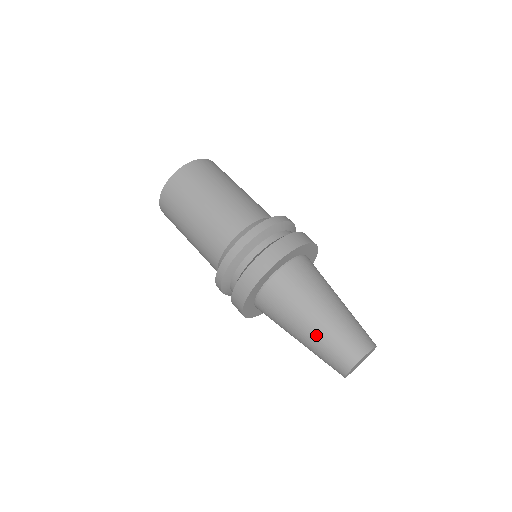
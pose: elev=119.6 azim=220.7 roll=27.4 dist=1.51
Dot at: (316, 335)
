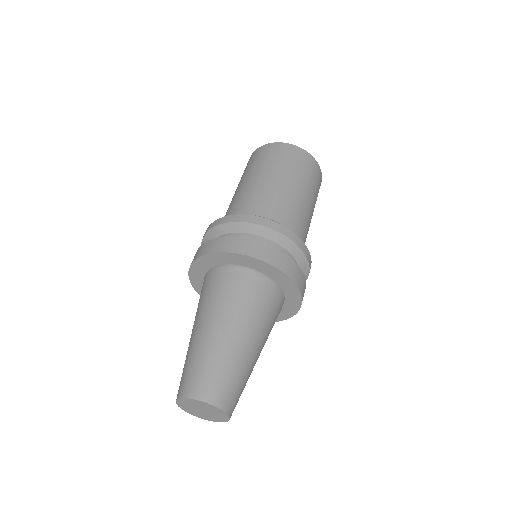
Dot at: (210, 342)
